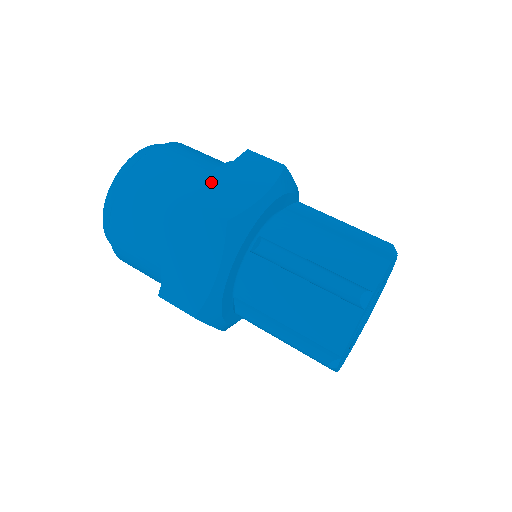
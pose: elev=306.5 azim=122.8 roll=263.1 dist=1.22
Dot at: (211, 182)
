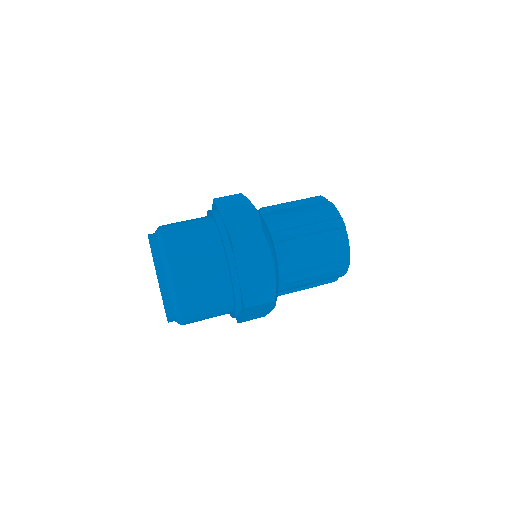
Dot at: (226, 223)
